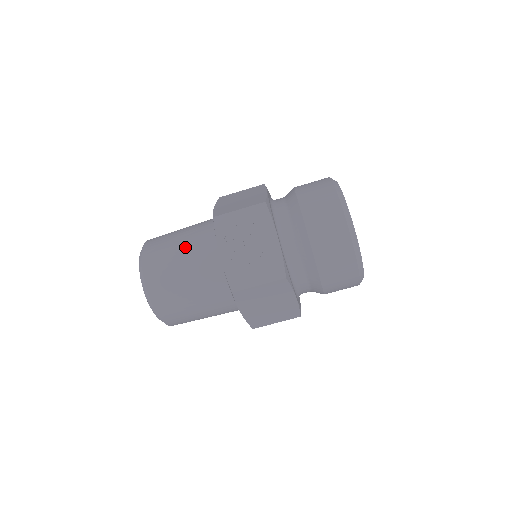
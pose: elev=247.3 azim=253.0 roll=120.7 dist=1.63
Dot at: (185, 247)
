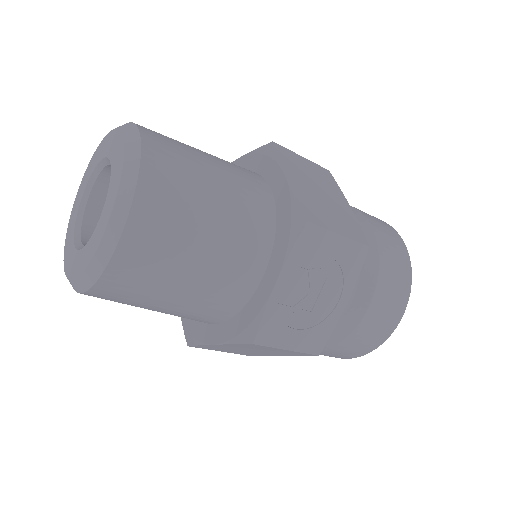
Dot at: (222, 219)
